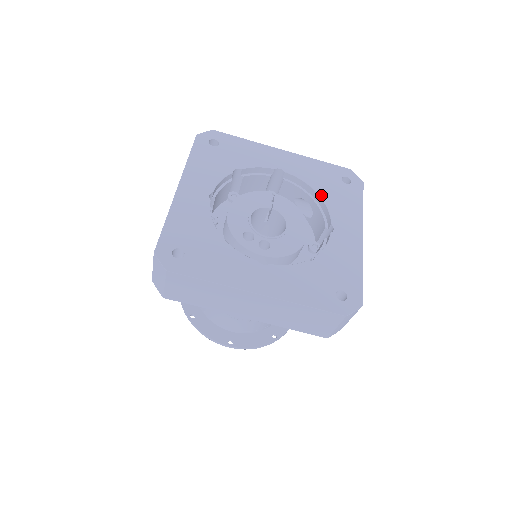
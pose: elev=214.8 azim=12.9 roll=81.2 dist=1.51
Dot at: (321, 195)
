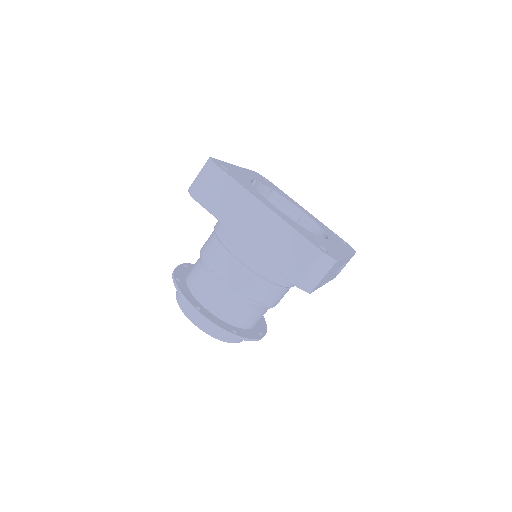
Dot at: (325, 231)
